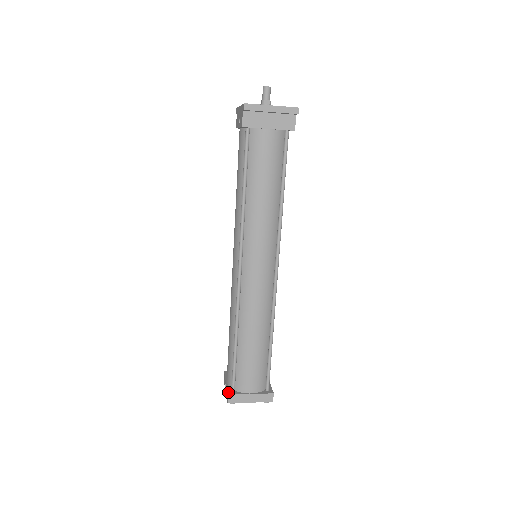
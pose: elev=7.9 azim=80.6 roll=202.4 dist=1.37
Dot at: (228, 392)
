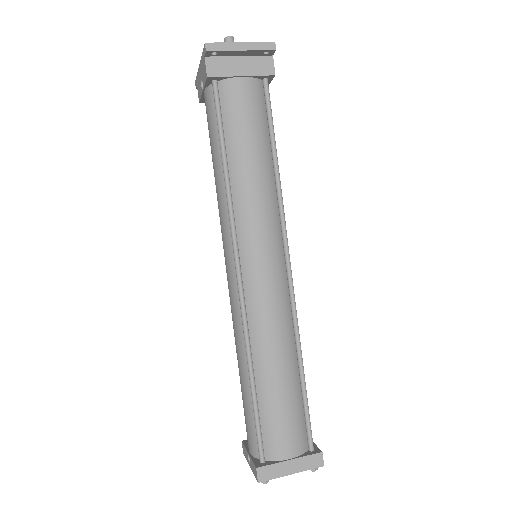
Dot at: (255, 464)
